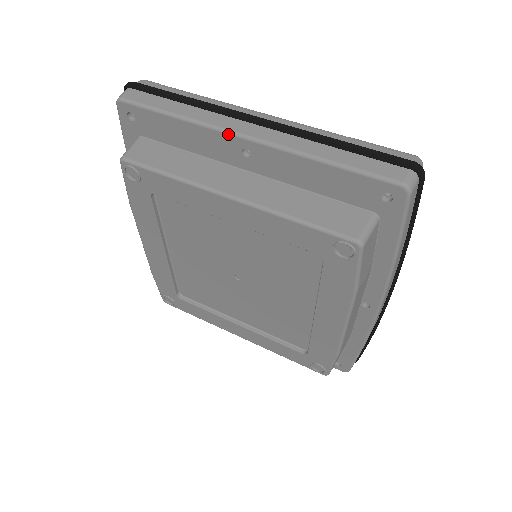
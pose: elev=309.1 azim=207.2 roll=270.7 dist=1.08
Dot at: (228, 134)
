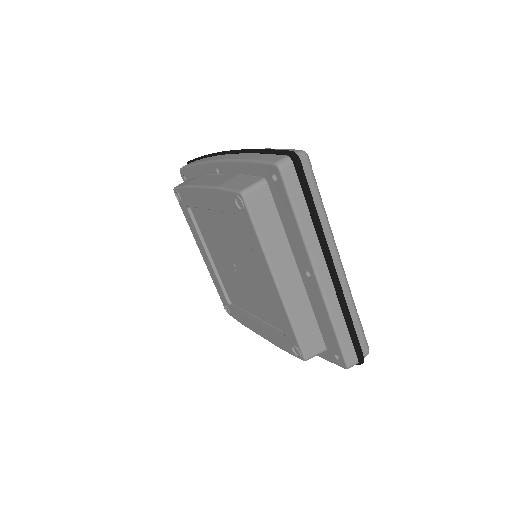
Dot at: (311, 264)
